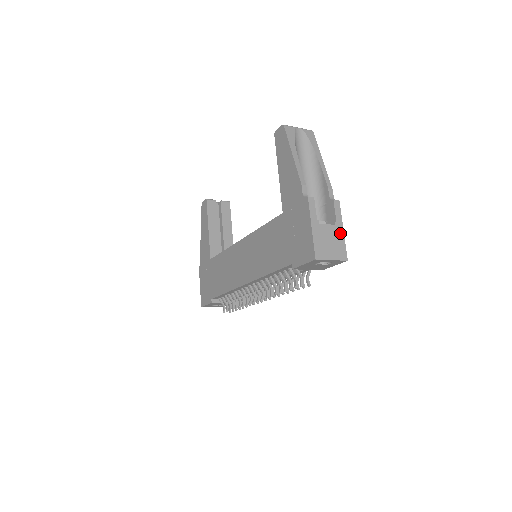
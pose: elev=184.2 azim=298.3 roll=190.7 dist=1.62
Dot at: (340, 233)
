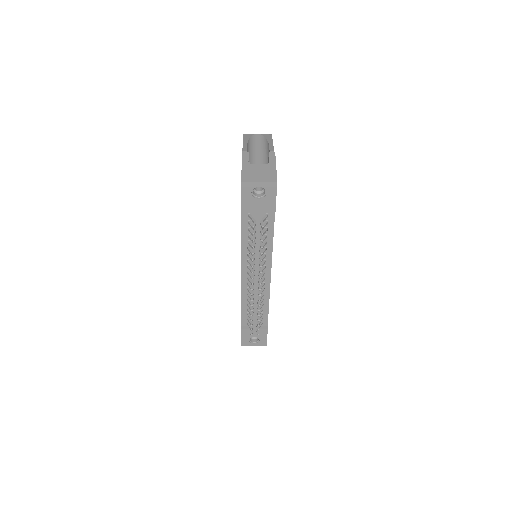
Dot at: (272, 168)
